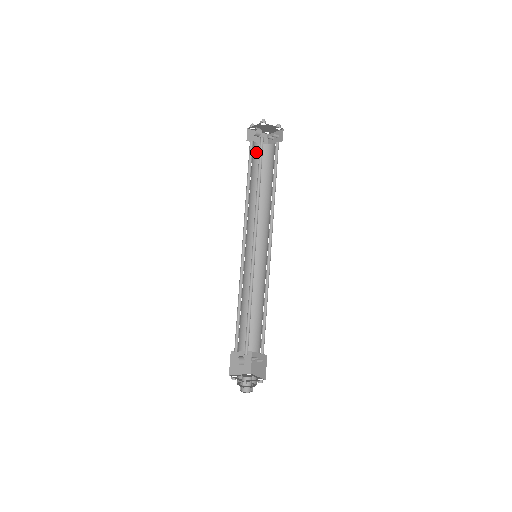
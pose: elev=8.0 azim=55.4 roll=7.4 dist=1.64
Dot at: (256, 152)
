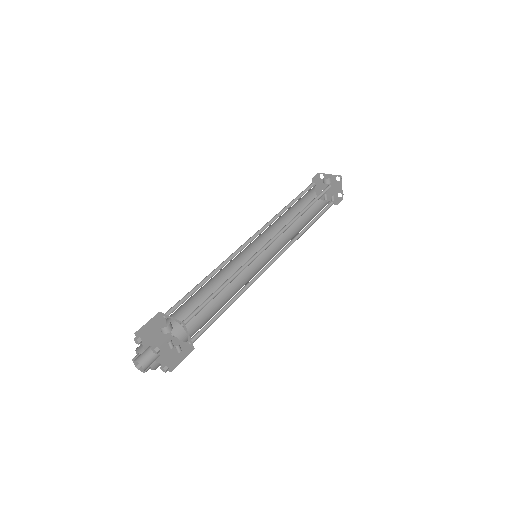
Dot at: (310, 193)
